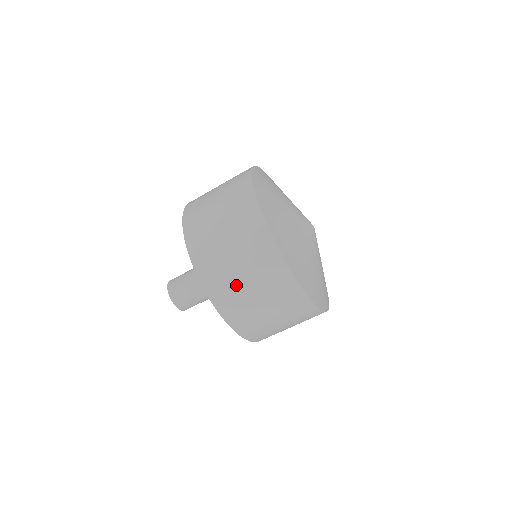
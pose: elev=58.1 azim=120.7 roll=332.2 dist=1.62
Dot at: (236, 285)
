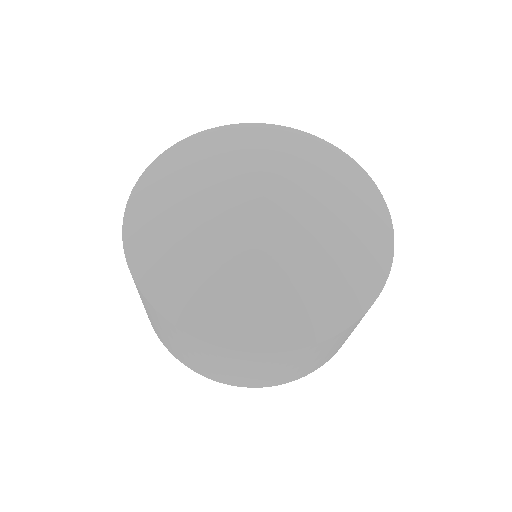
Dot at: (151, 320)
